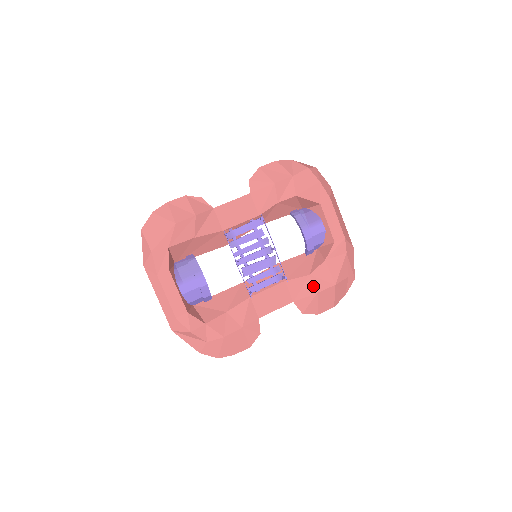
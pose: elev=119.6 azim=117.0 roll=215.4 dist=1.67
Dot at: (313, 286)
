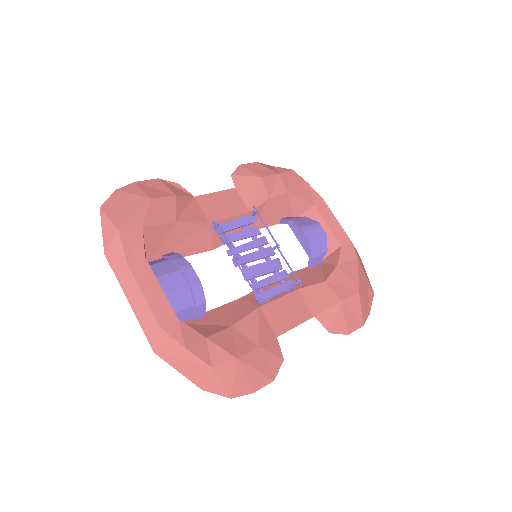
Dot at: (334, 294)
